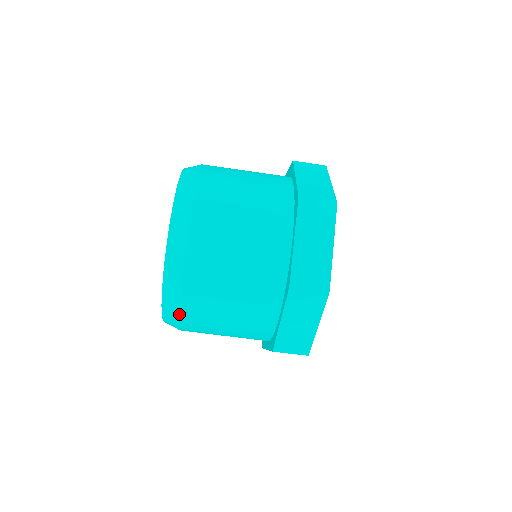
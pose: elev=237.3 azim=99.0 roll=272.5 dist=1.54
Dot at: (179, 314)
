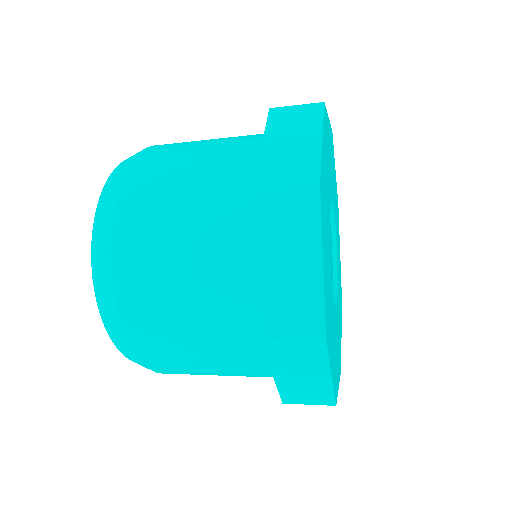
Dot at: occluded
